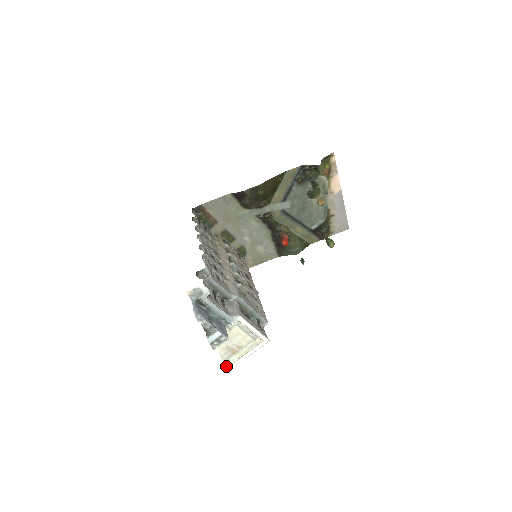
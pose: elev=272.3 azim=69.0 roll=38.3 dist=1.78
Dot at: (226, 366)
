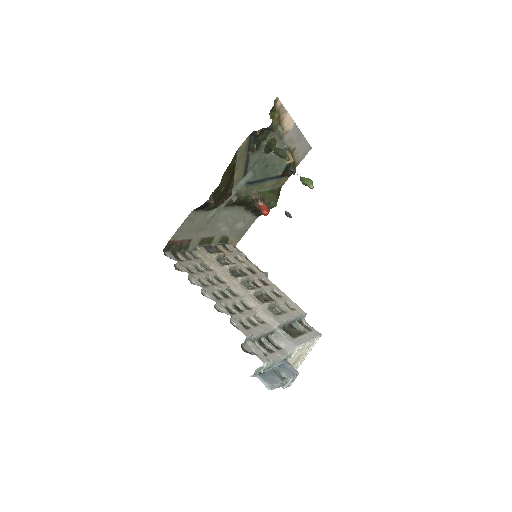
Dot at: occluded
